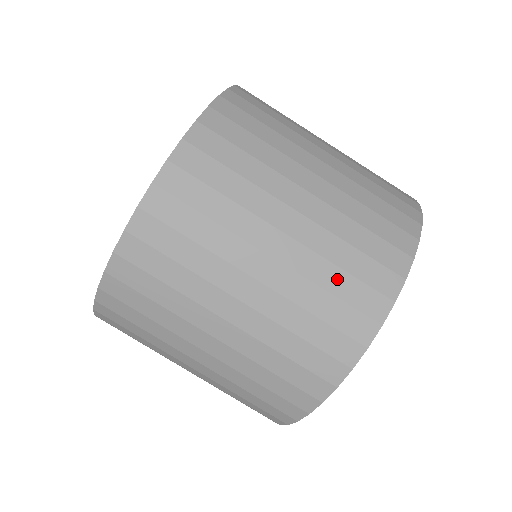
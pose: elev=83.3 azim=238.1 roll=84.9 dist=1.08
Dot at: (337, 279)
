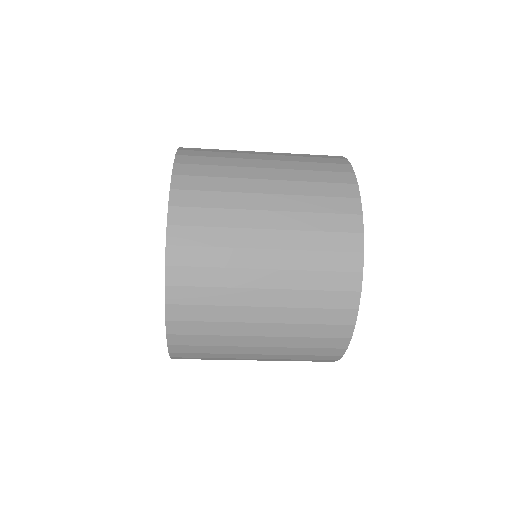
Dot at: (318, 259)
